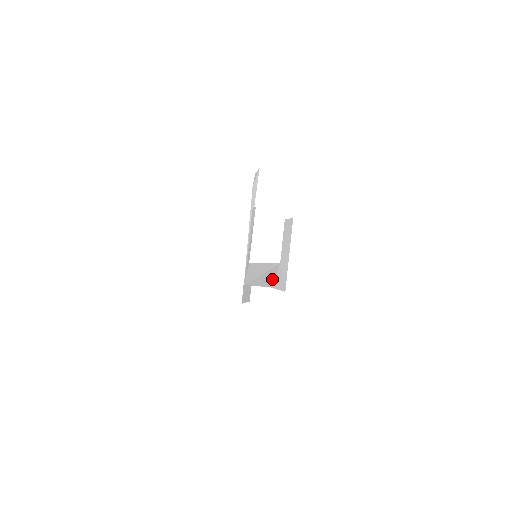
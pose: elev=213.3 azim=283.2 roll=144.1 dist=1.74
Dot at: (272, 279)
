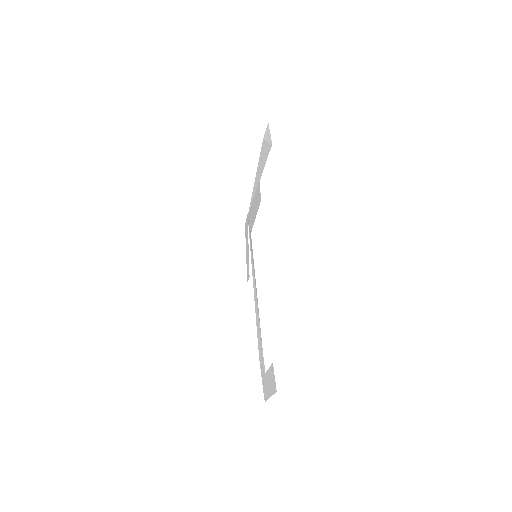
Dot at: (260, 354)
